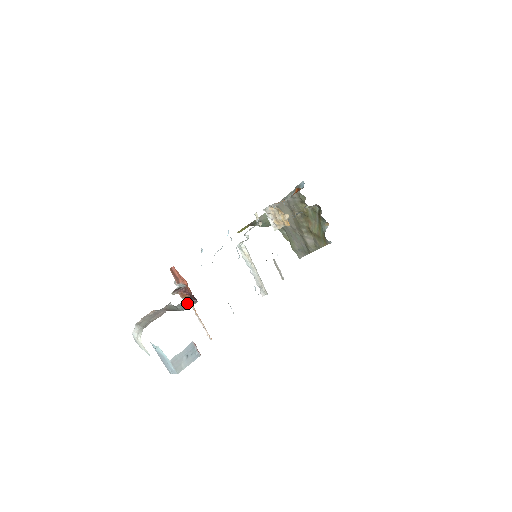
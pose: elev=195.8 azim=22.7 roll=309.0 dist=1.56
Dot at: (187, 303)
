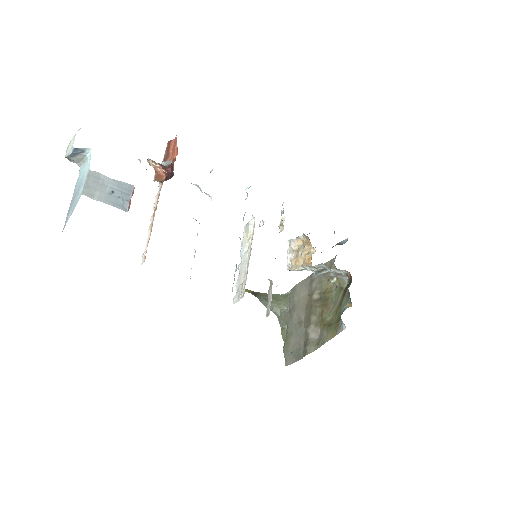
Dot at: occluded
